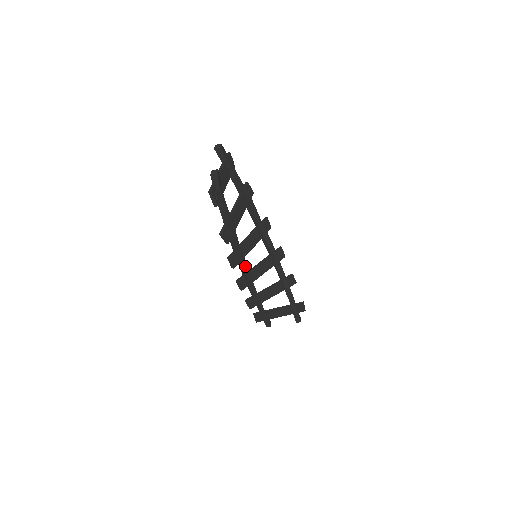
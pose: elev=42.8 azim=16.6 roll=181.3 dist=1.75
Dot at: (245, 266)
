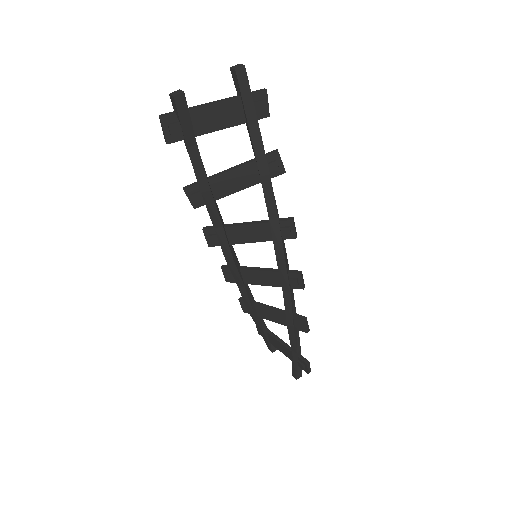
Dot at: (229, 255)
